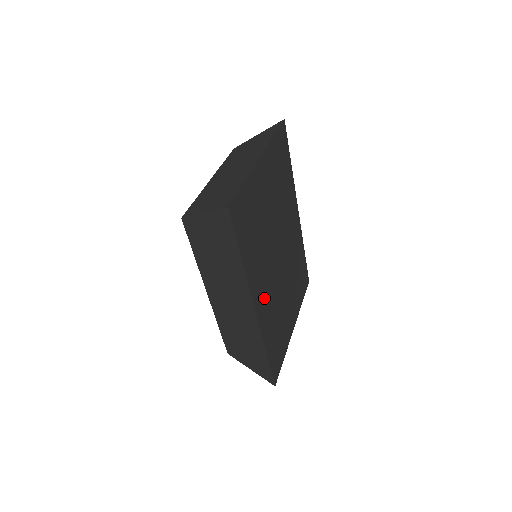
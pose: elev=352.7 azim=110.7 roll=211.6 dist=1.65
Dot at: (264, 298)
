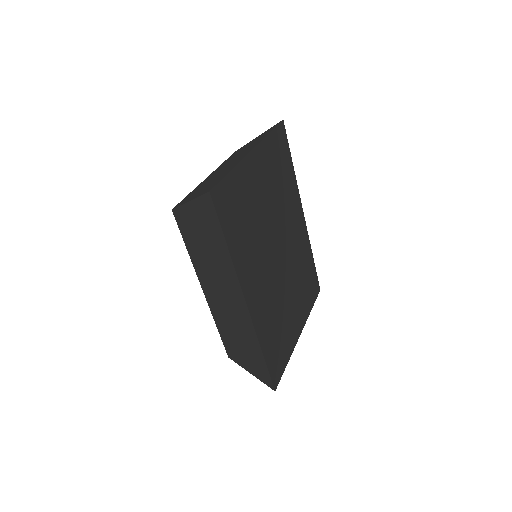
Dot at: (259, 294)
